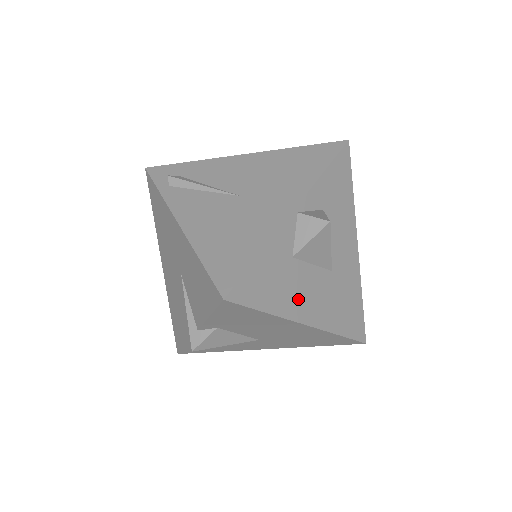
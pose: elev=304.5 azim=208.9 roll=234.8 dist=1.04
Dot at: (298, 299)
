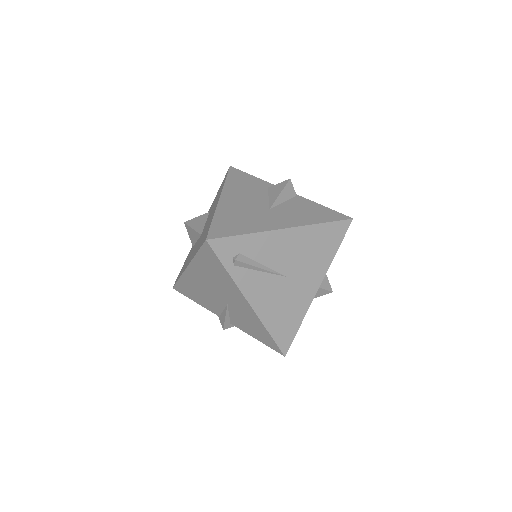
Dot at: occluded
